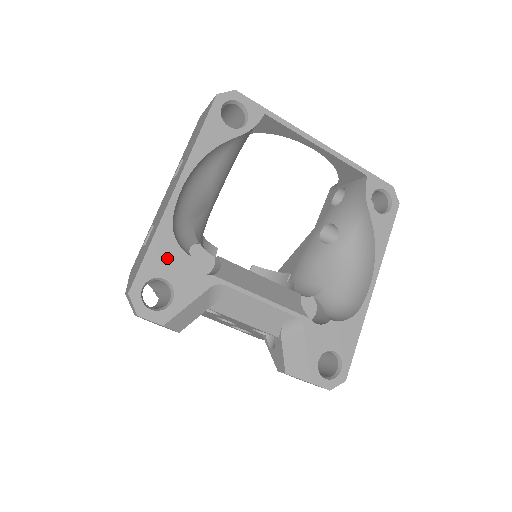
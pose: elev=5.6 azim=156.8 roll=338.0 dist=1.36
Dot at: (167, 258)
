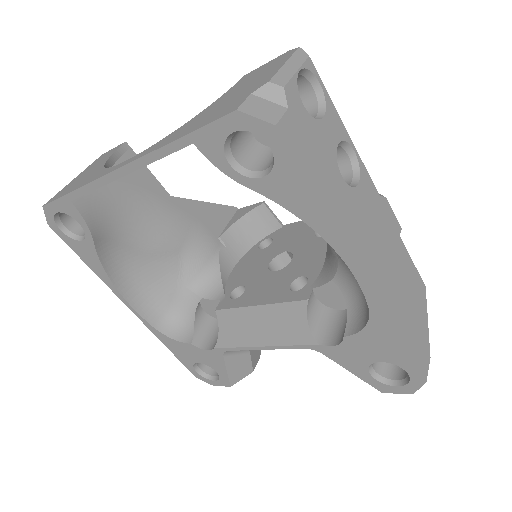
Dot at: (183, 351)
